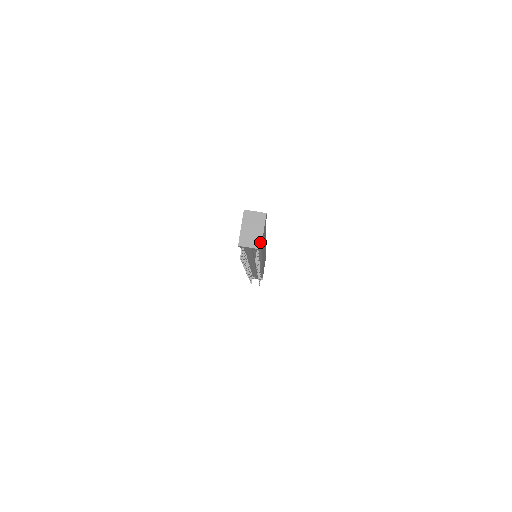
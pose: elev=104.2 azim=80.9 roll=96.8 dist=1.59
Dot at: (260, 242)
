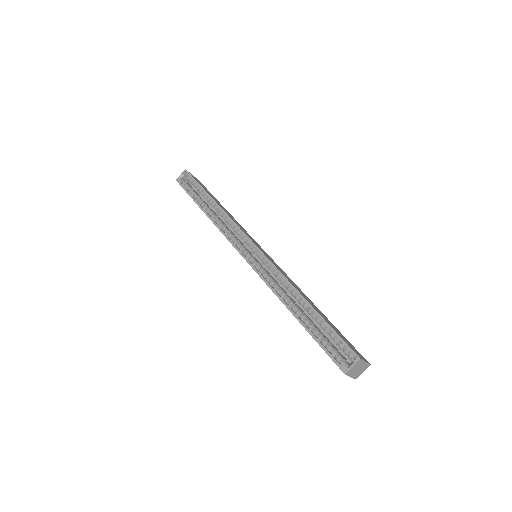
Dot at: (368, 365)
